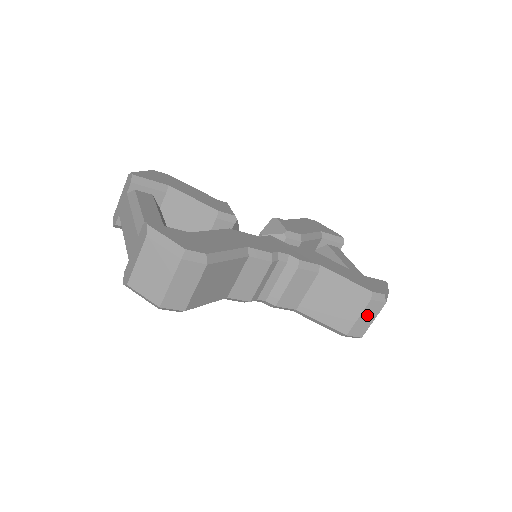
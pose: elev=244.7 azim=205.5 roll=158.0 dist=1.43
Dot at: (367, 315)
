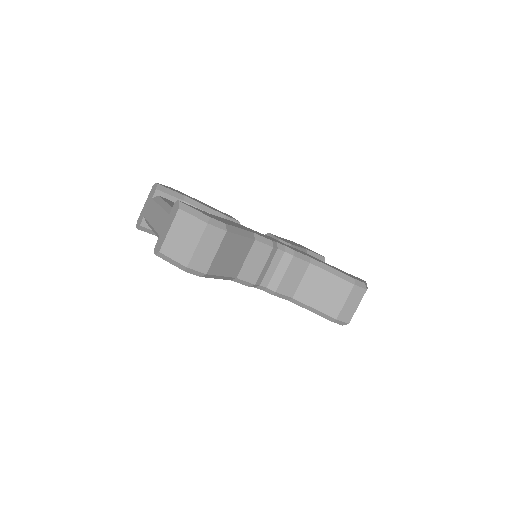
Dot at: (352, 300)
